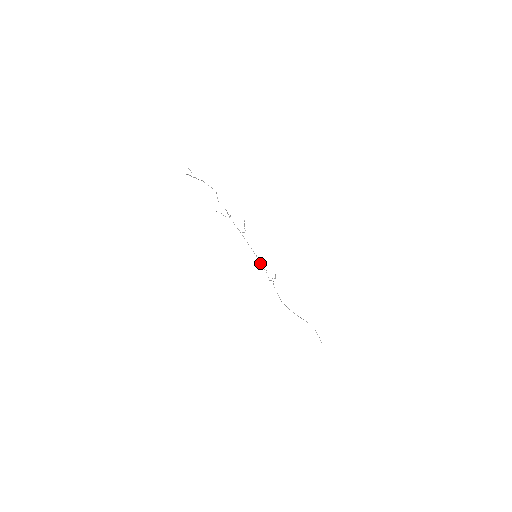
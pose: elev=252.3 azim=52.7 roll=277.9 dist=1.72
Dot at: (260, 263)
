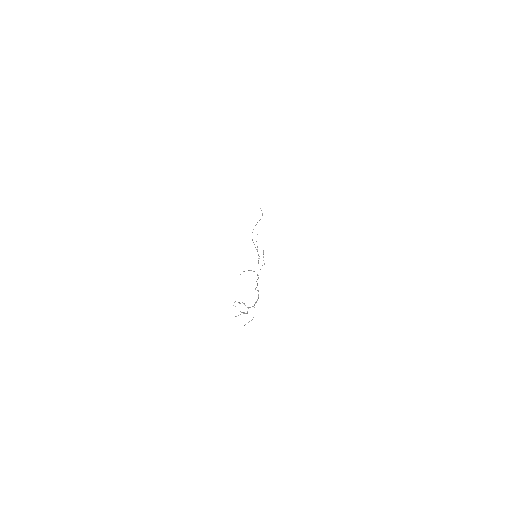
Dot at: (258, 261)
